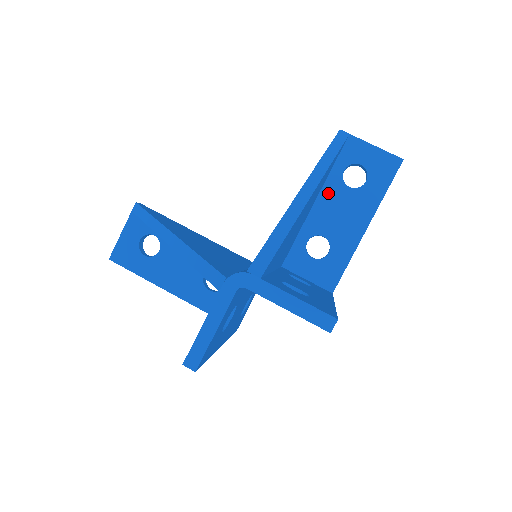
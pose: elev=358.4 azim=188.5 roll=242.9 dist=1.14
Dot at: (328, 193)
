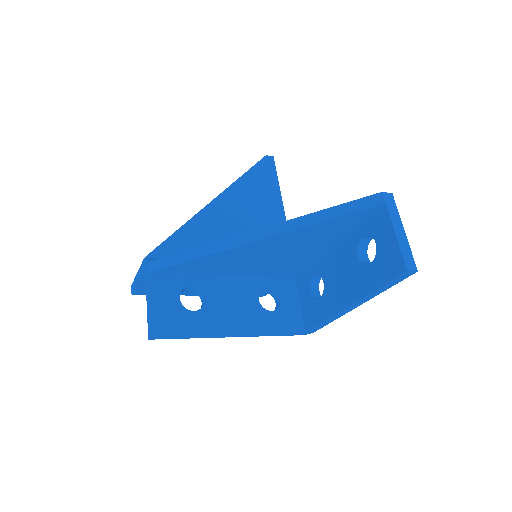
Dot at: (344, 247)
